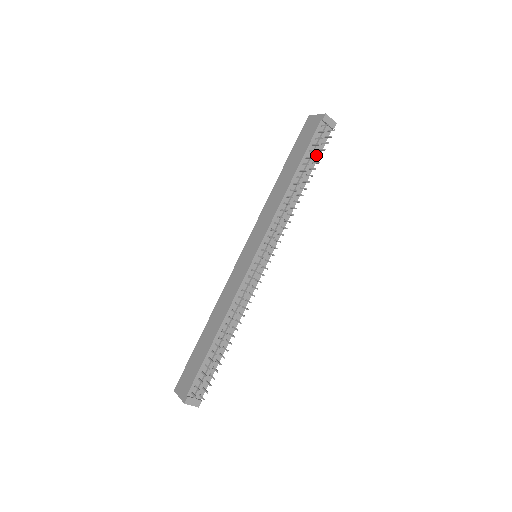
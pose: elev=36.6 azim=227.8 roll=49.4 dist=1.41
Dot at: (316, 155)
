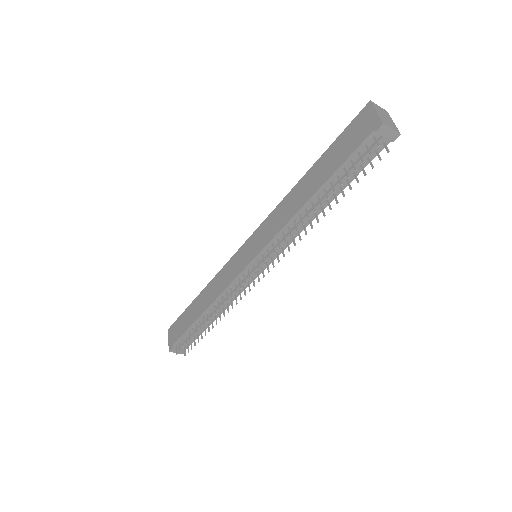
Dot at: (354, 173)
